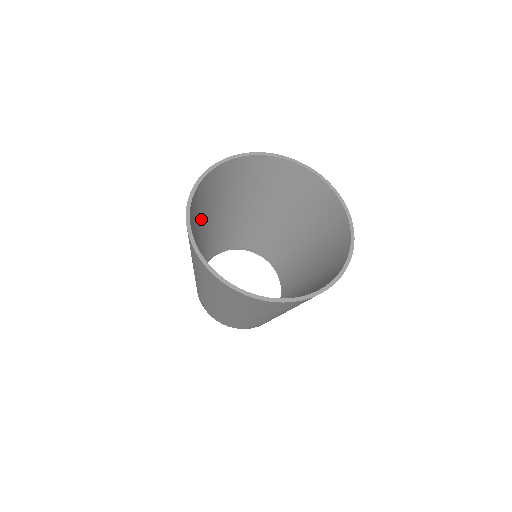
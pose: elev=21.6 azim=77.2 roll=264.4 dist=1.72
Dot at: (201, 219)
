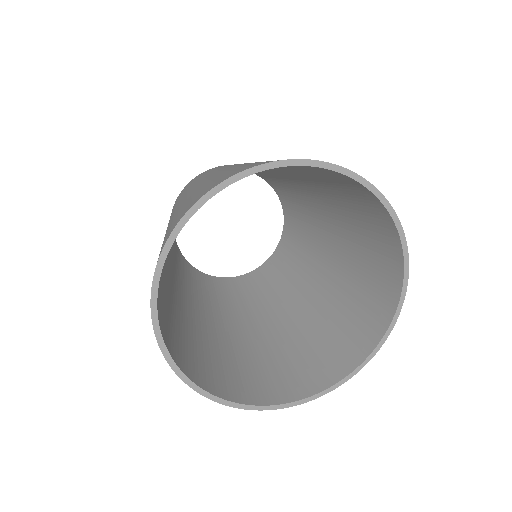
Dot at: occluded
